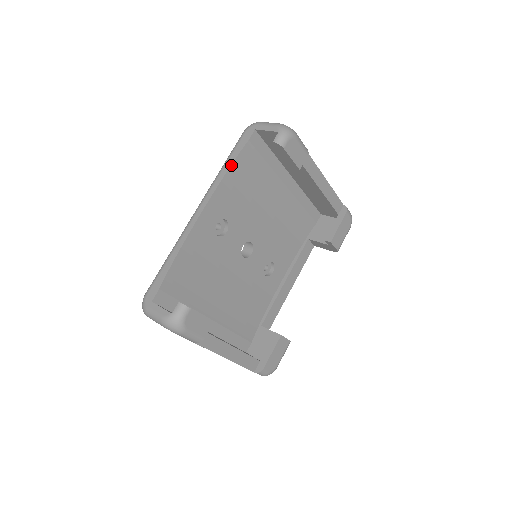
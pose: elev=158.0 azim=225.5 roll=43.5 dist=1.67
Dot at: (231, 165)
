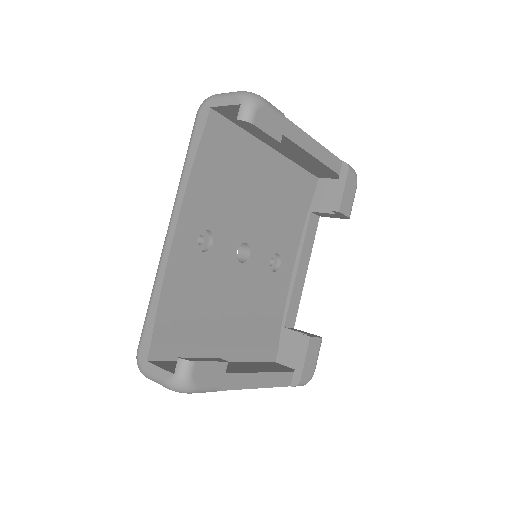
Dot at: (193, 162)
